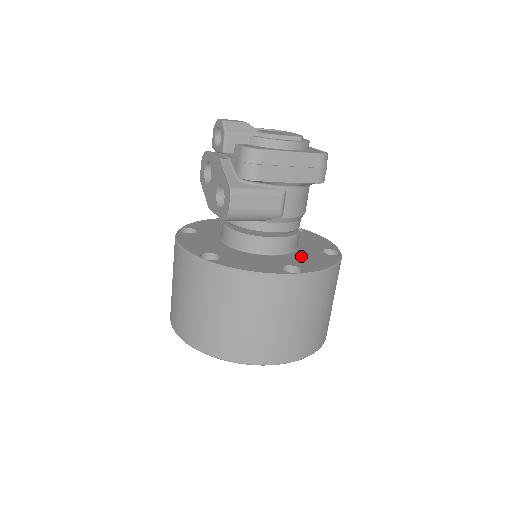
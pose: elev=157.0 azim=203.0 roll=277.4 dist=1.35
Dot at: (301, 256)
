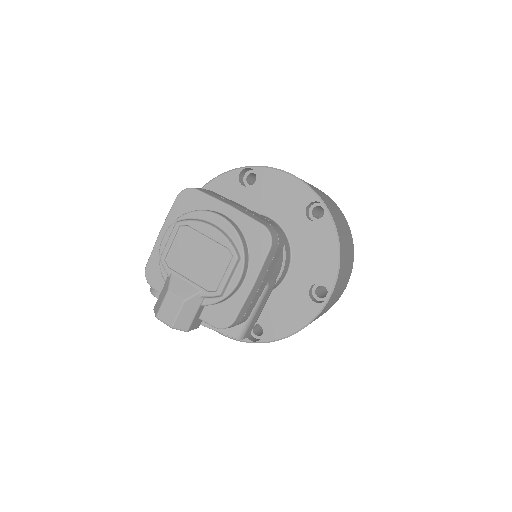
Dot at: (303, 254)
